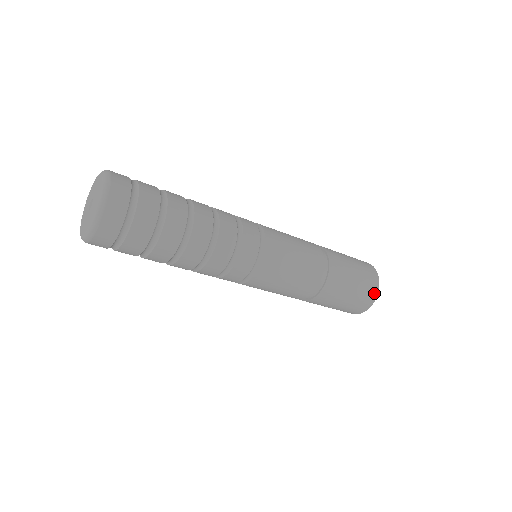
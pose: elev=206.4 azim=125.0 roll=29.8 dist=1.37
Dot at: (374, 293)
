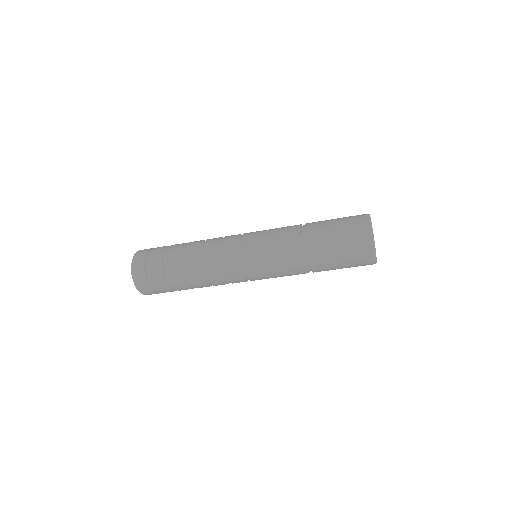
Dot at: (369, 246)
